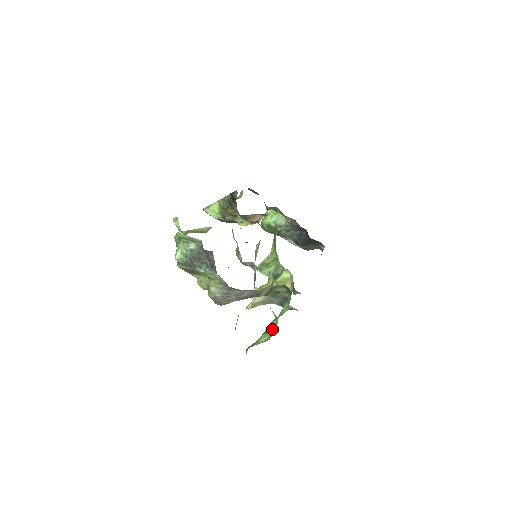
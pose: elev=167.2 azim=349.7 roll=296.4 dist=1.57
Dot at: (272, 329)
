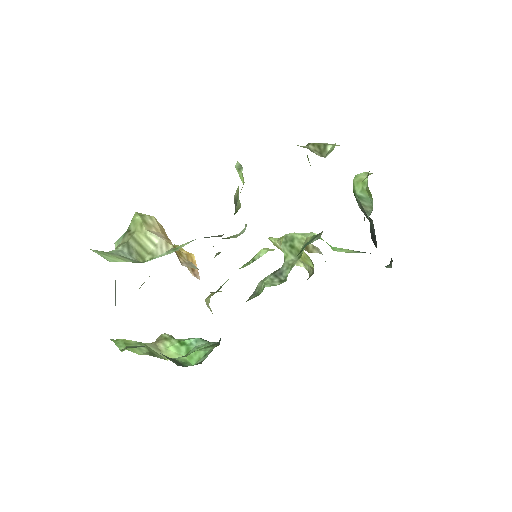
Dot at: (186, 348)
